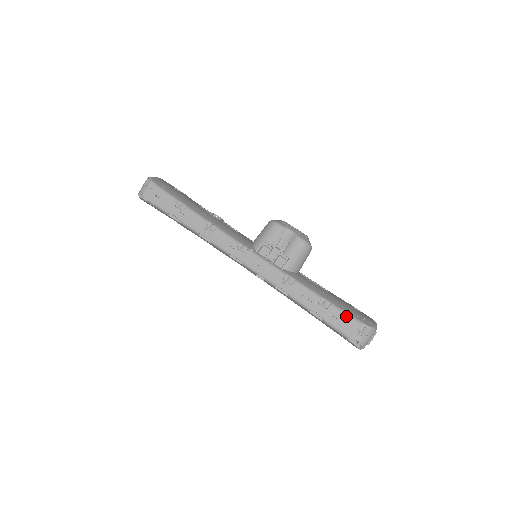
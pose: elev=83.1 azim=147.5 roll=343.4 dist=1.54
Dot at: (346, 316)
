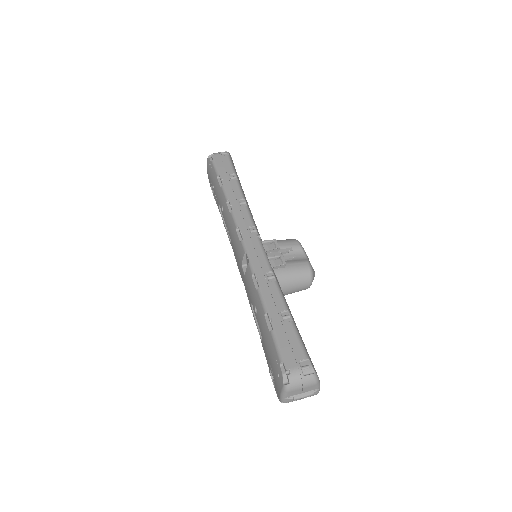
Dot at: (298, 341)
